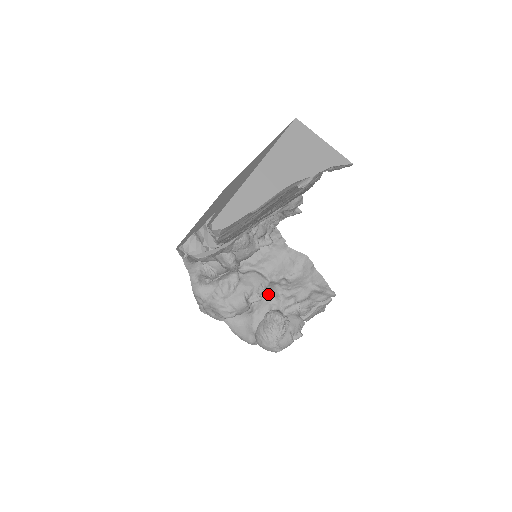
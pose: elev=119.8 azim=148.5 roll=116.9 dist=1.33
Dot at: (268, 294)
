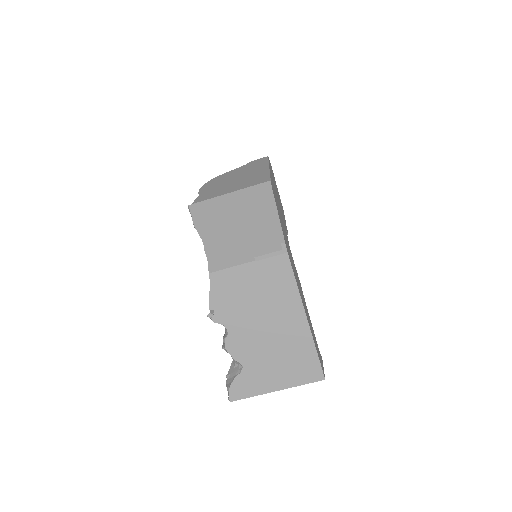
Dot at: occluded
